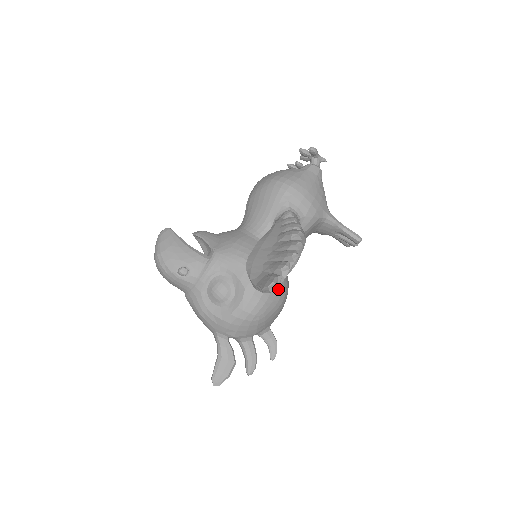
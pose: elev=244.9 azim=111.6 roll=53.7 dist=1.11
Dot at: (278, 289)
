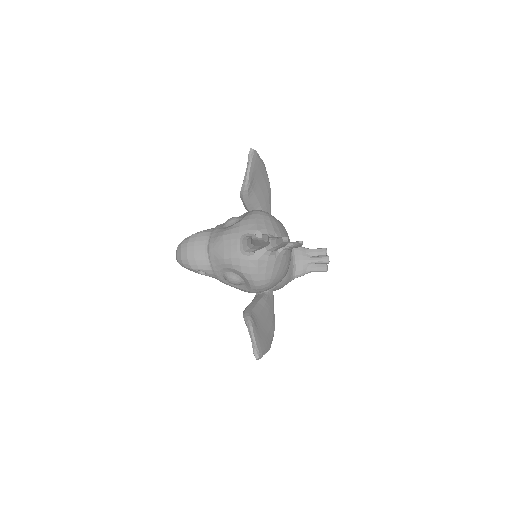
Dot at: occluded
